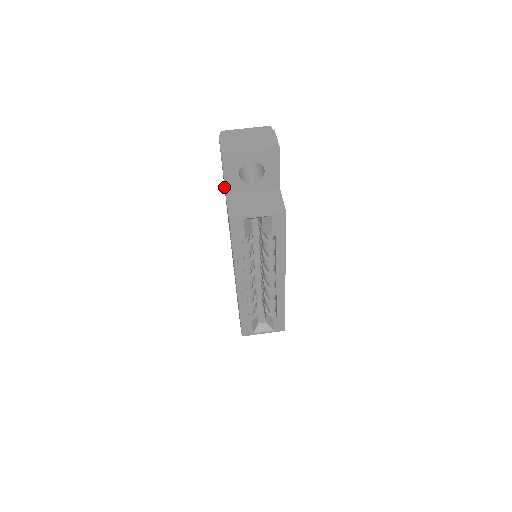
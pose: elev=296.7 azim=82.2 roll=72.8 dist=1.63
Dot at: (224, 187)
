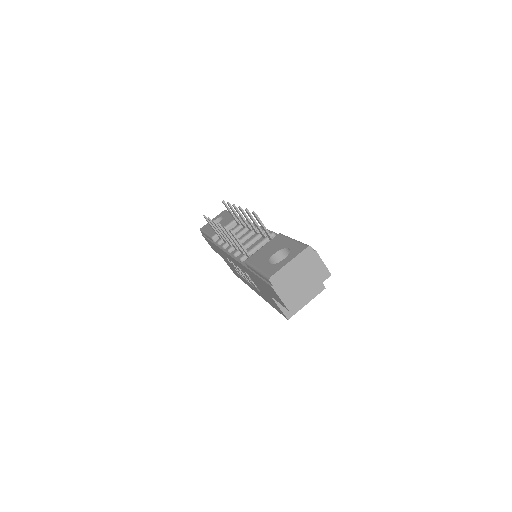
Dot at: occluded
